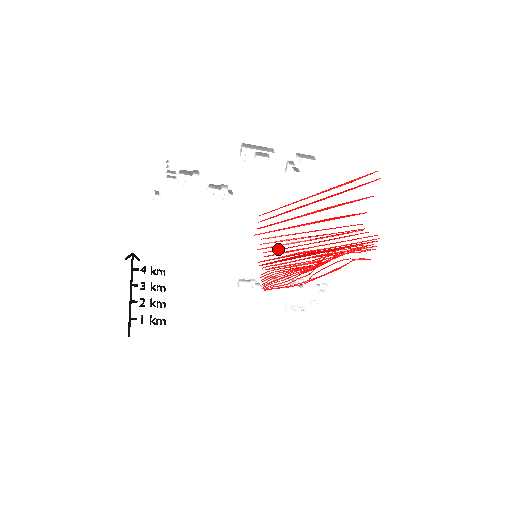
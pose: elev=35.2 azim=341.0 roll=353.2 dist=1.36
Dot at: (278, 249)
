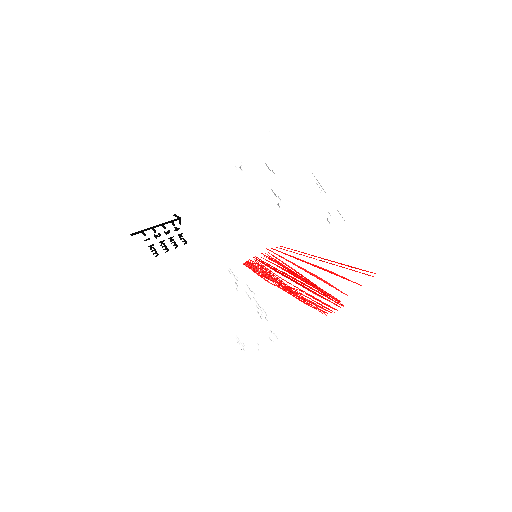
Dot at: (274, 260)
